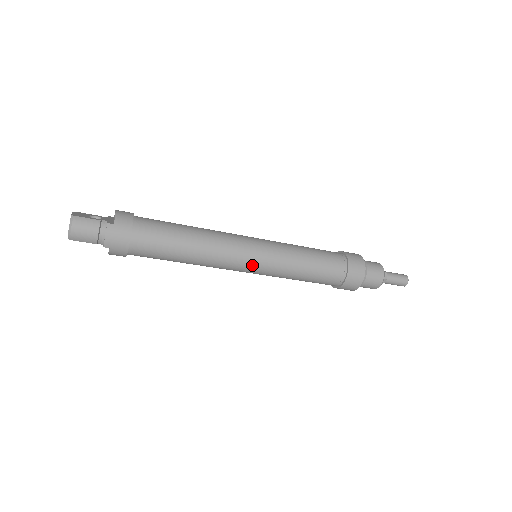
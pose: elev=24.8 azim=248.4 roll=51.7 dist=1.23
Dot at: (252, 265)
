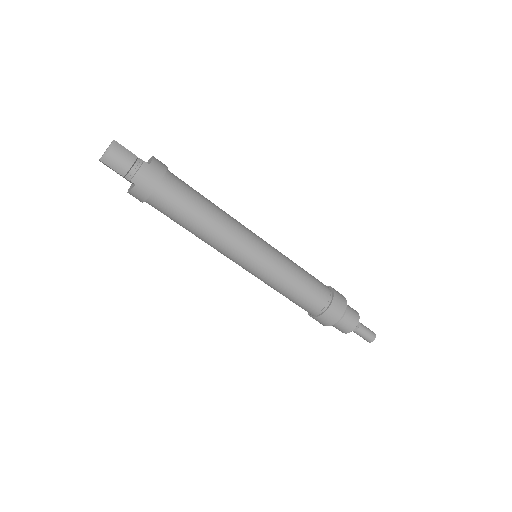
Dot at: (253, 260)
